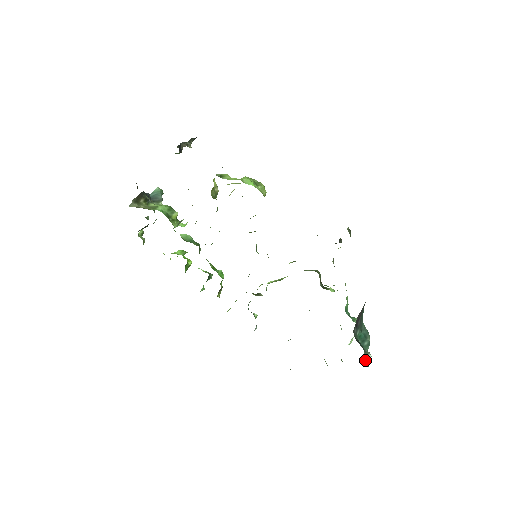
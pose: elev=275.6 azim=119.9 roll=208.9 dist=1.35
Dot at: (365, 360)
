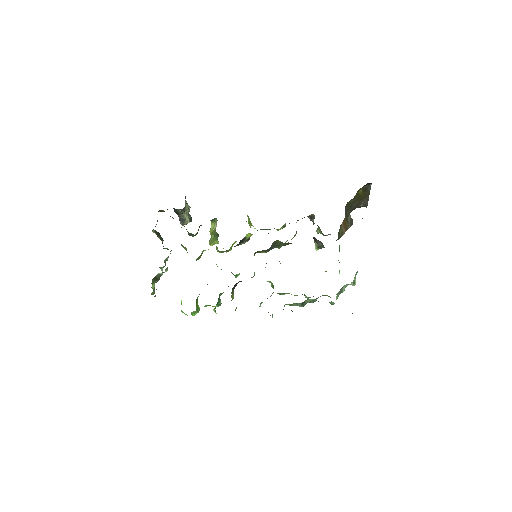
Dot at: occluded
